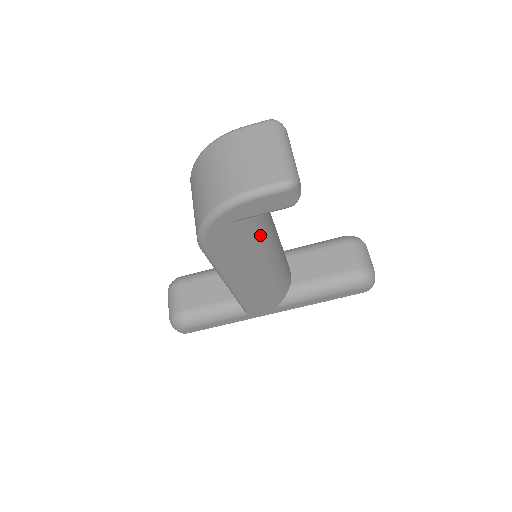
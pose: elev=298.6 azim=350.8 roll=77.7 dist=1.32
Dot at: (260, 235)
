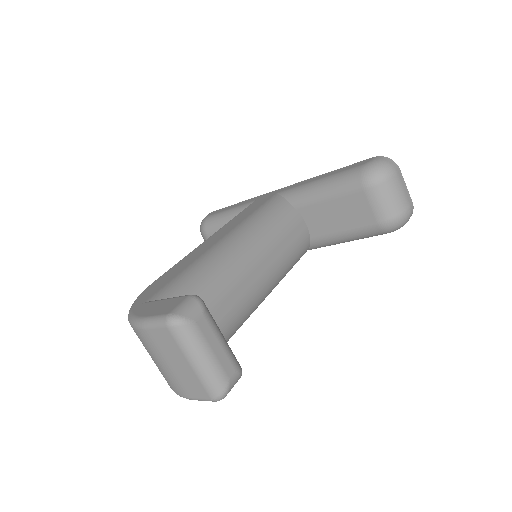
Dot at: (233, 333)
